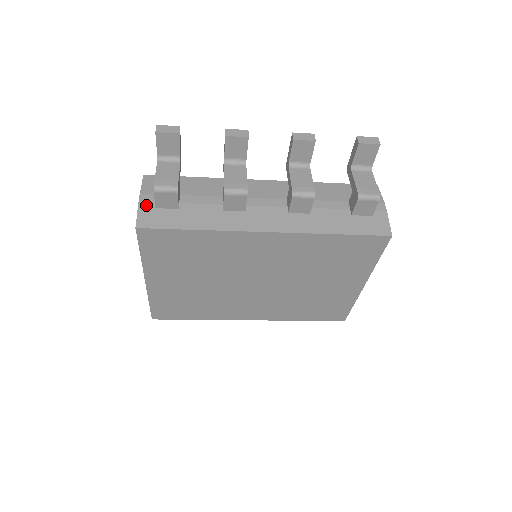
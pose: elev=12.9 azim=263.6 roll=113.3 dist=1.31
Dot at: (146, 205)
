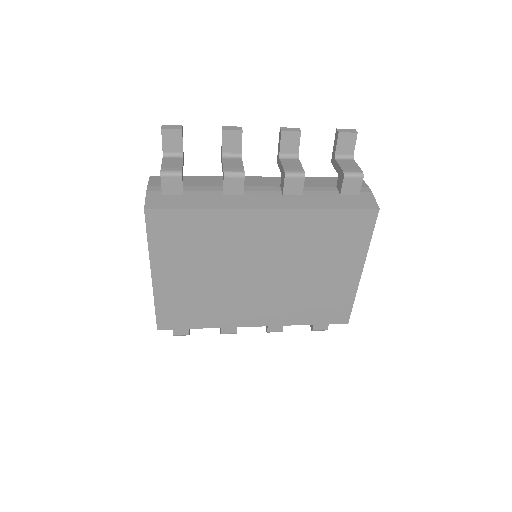
Dot at: (153, 193)
